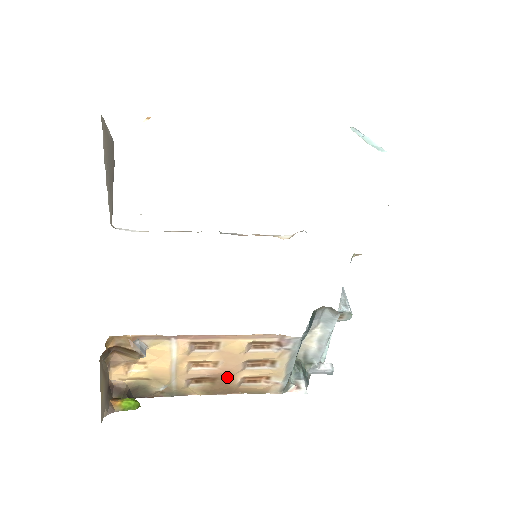
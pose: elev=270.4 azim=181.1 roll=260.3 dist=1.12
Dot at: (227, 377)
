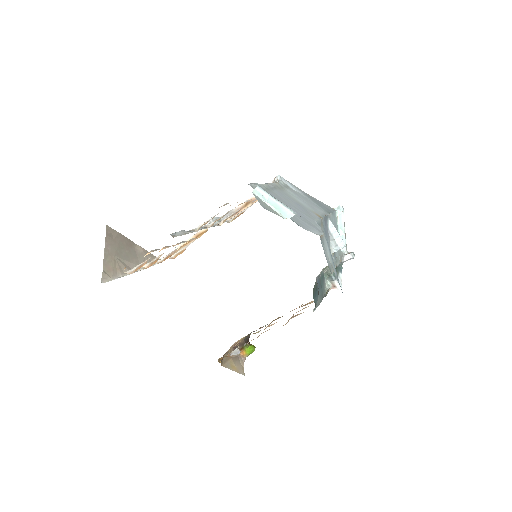
Dot at: occluded
